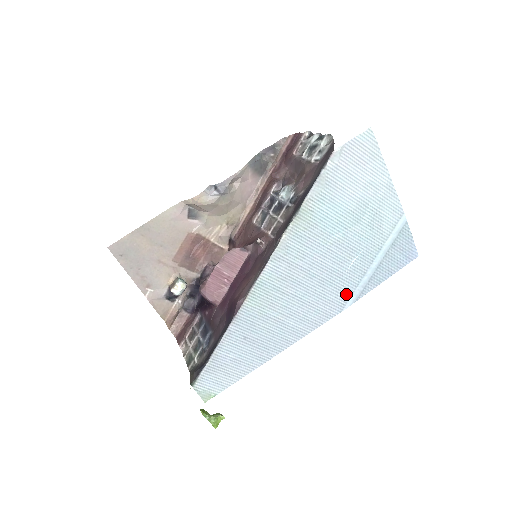
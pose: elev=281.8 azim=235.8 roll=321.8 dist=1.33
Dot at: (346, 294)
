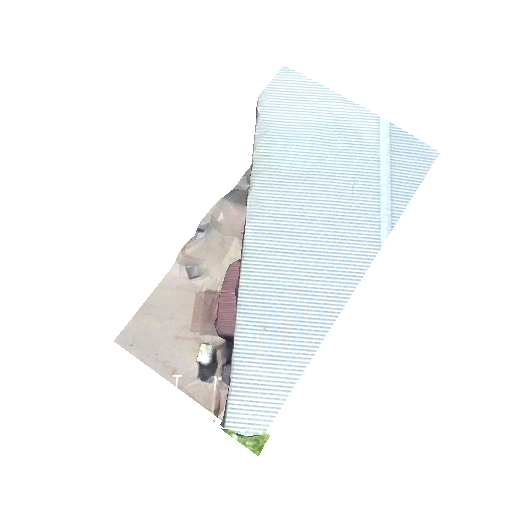
Dot at: (371, 225)
